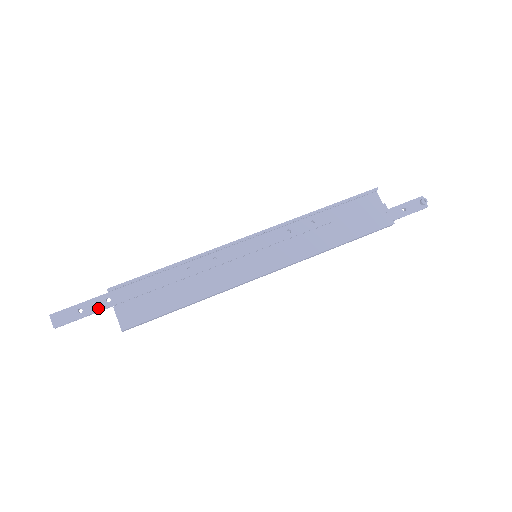
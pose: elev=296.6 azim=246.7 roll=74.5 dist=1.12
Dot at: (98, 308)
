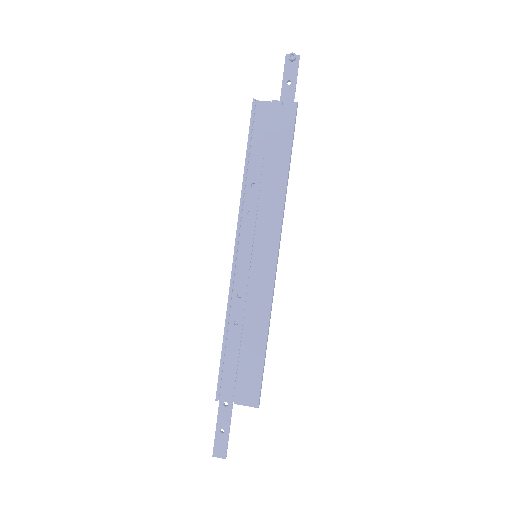
Dot at: (228, 416)
